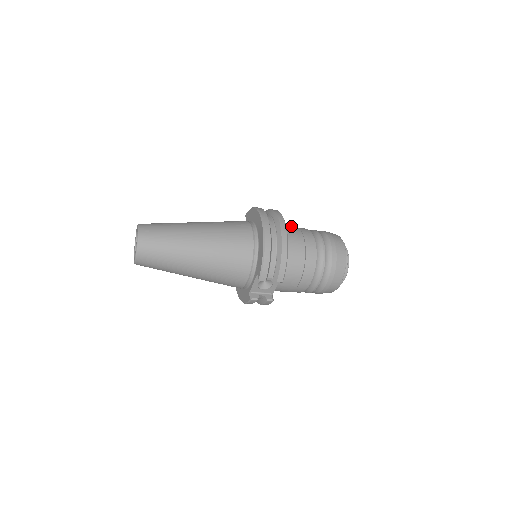
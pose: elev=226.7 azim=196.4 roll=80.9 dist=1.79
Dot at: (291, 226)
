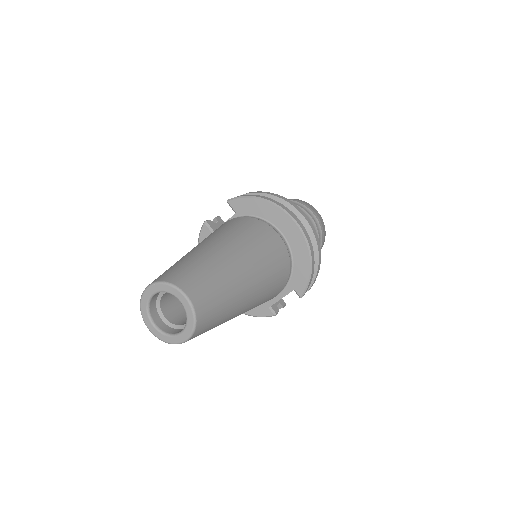
Dot at: occluded
